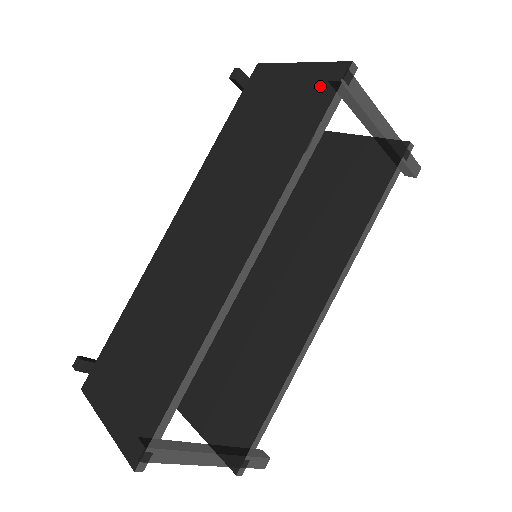
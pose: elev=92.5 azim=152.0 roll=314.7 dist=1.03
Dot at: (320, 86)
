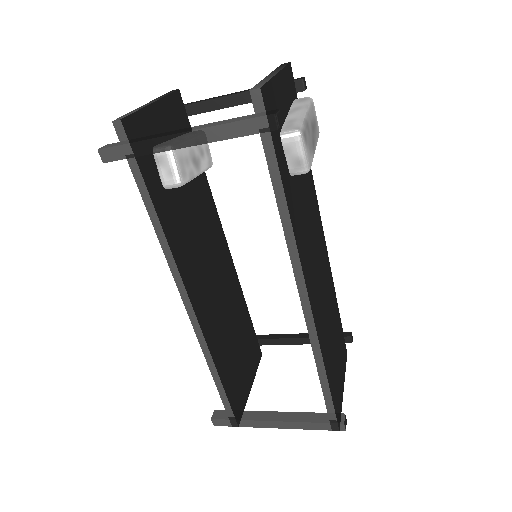
Dot at: occluded
